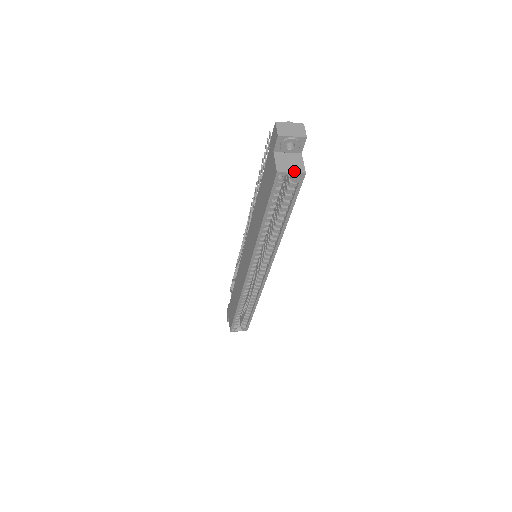
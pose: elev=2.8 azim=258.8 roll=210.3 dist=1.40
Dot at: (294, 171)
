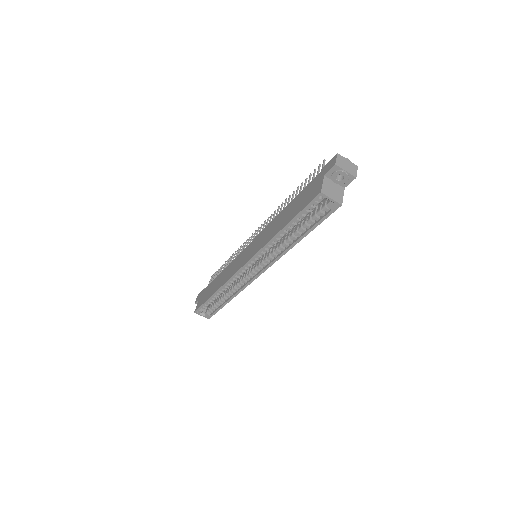
Dot at: (334, 198)
